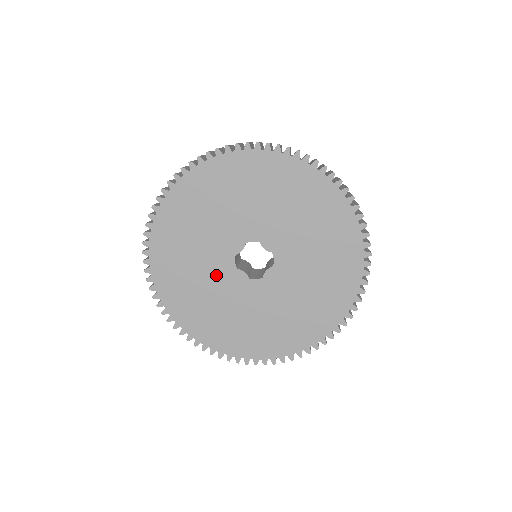
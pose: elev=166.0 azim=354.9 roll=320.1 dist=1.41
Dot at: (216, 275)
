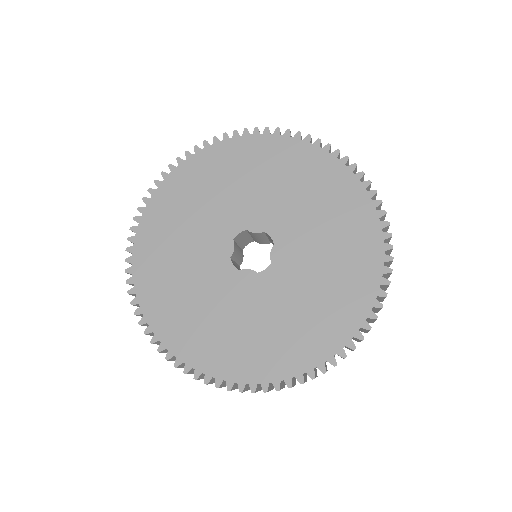
Dot at: (214, 224)
